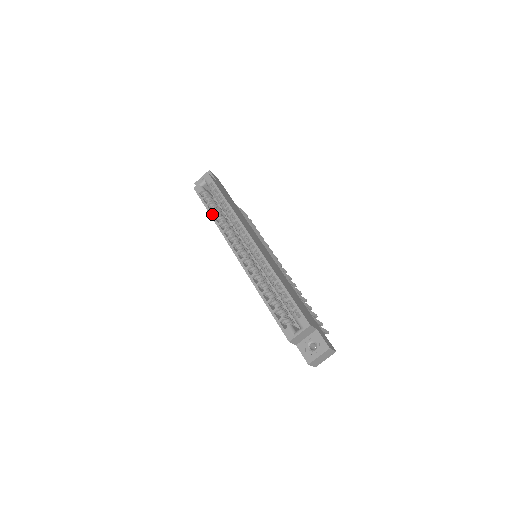
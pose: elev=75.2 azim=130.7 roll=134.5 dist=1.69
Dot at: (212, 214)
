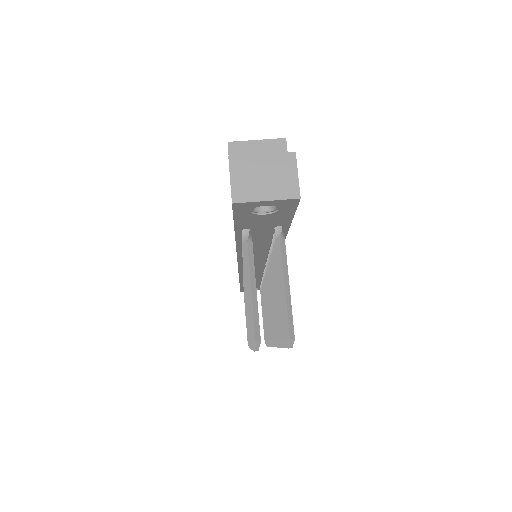
Dot at: occluded
